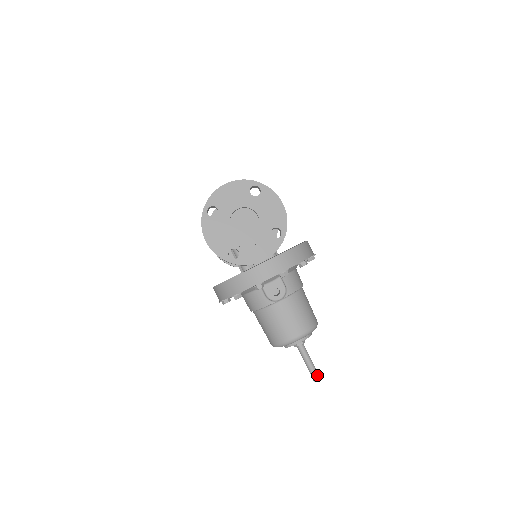
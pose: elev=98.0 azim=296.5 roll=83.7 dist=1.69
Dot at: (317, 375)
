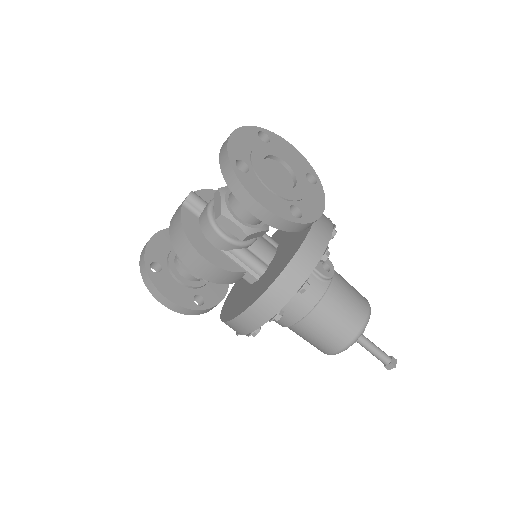
Dot at: (392, 358)
